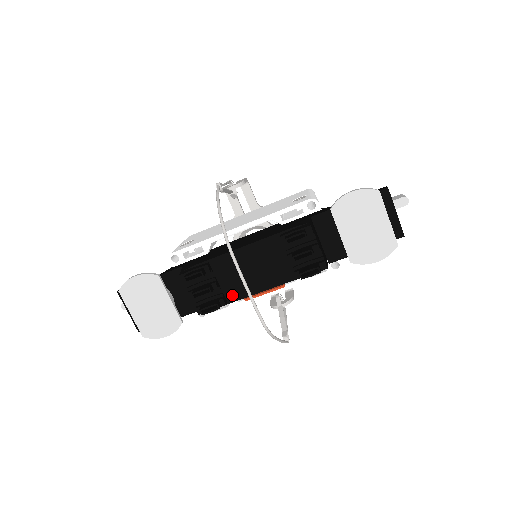
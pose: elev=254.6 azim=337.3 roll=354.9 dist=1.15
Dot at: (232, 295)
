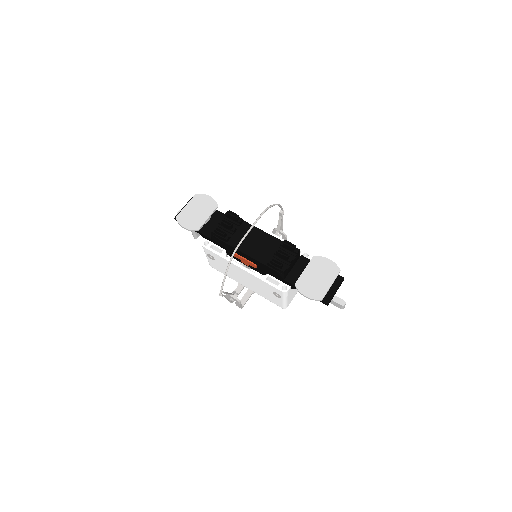
Dot at: (233, 242)
